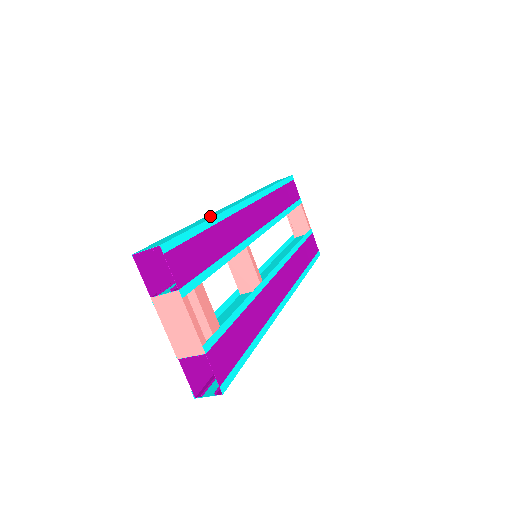
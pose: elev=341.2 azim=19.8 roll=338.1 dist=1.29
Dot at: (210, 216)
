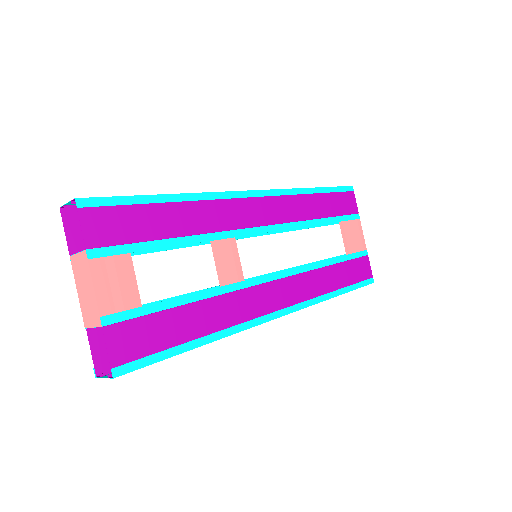
Dot at: occluded
